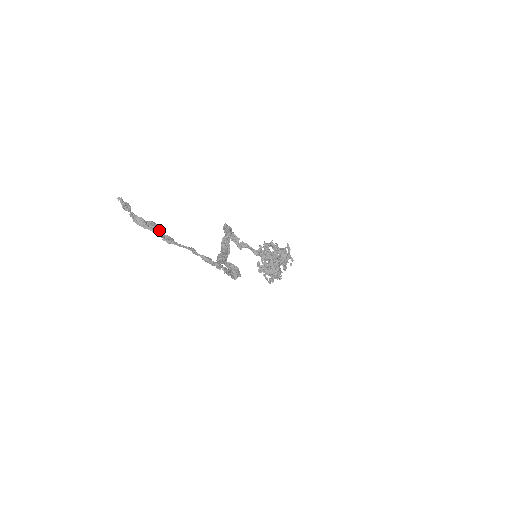
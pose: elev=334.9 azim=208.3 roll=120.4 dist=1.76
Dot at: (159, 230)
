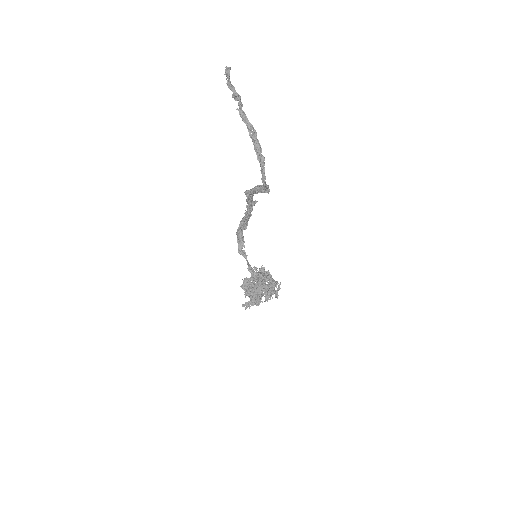
Dot at: (240, 100)
